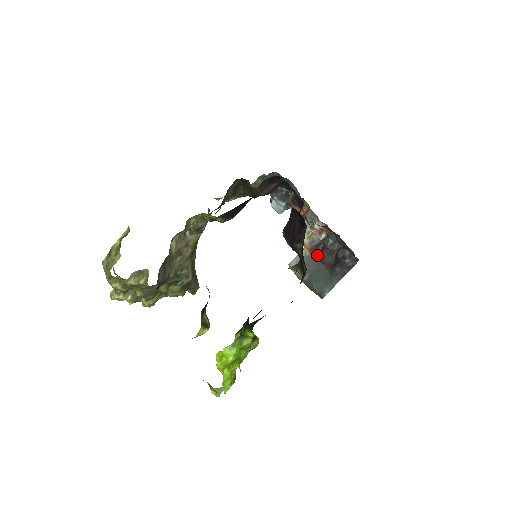
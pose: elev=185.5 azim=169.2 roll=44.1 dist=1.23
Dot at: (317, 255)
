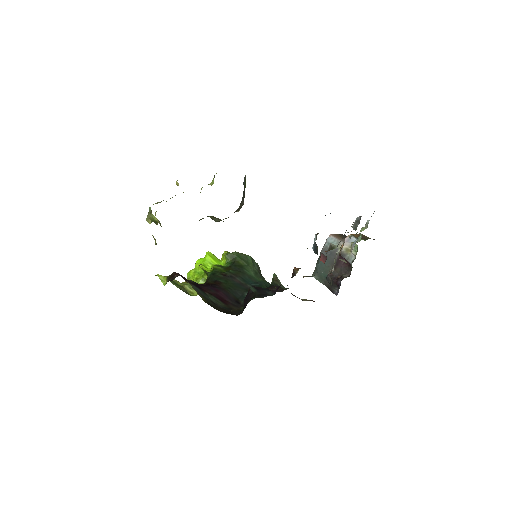
Dot at: occluded
